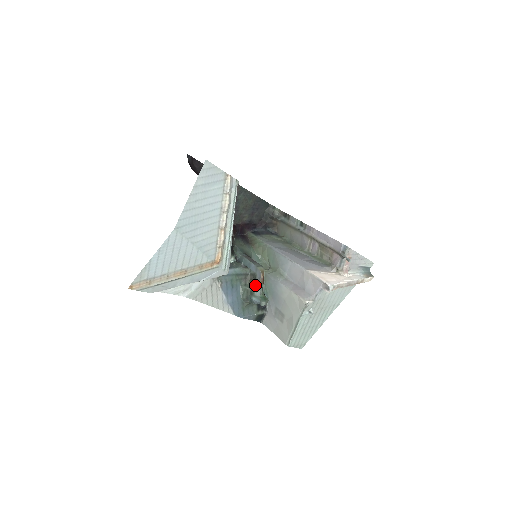
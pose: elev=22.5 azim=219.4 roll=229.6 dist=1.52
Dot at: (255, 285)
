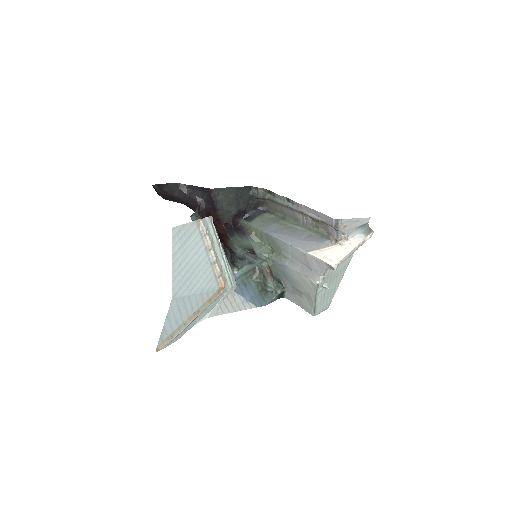
Dot at: (265, 278)
